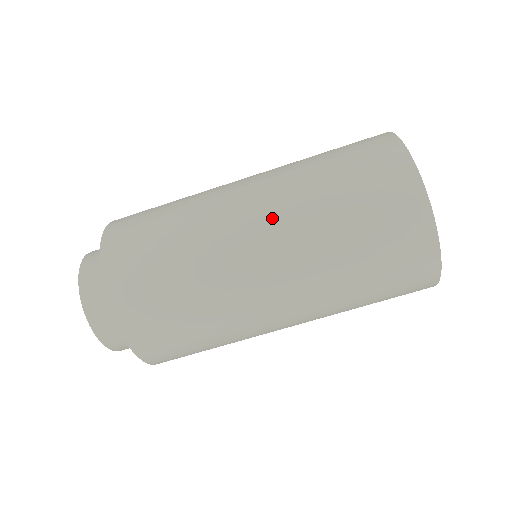
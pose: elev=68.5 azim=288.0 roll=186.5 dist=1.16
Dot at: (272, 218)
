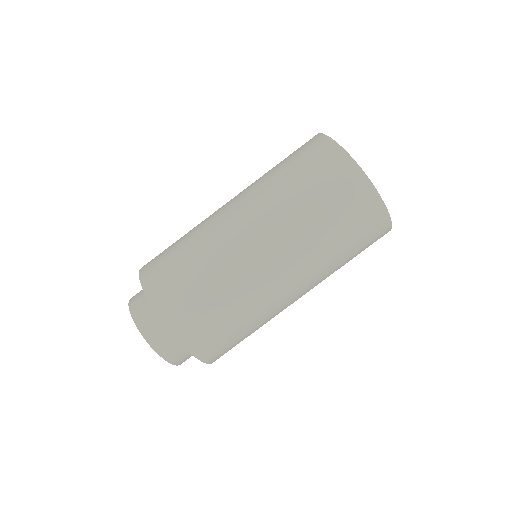
Dot at: (249, 206)
